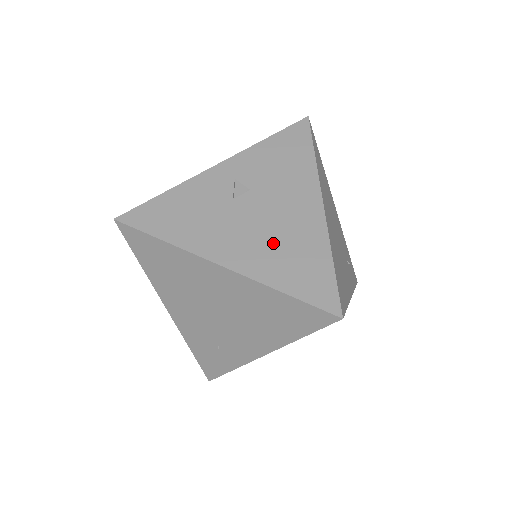
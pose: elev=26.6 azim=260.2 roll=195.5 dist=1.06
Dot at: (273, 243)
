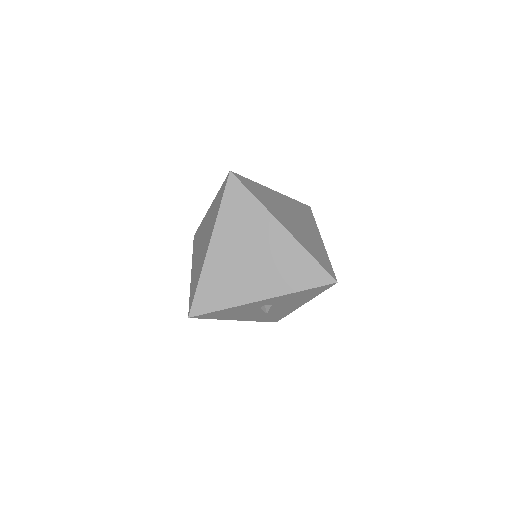
Dot at: (267, 315)
